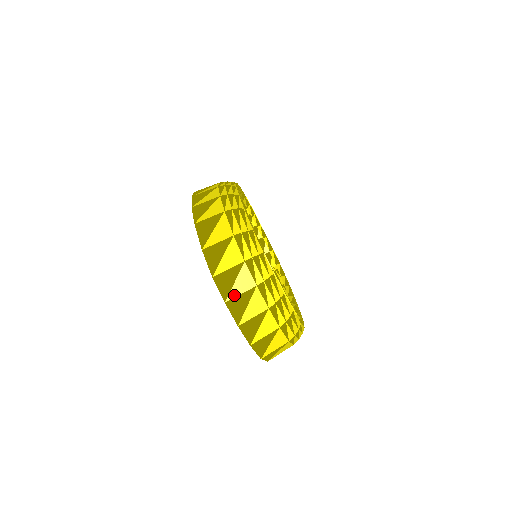
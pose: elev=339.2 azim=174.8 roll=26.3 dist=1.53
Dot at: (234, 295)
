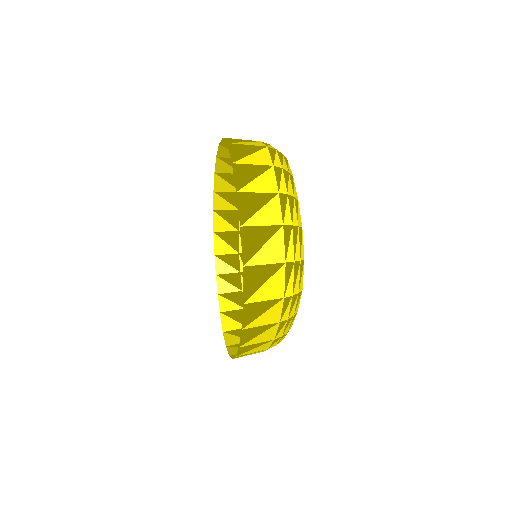
Dot at: (245, 162)
